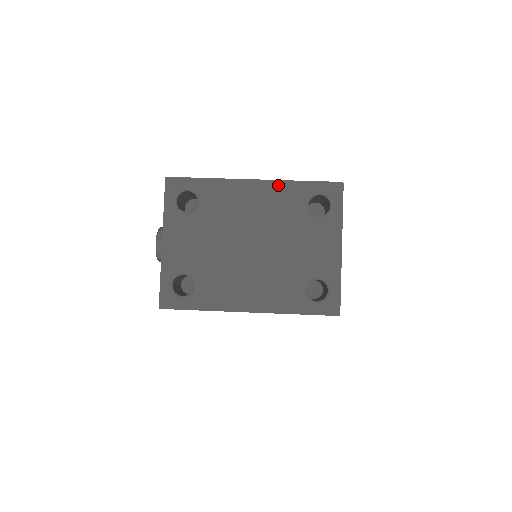
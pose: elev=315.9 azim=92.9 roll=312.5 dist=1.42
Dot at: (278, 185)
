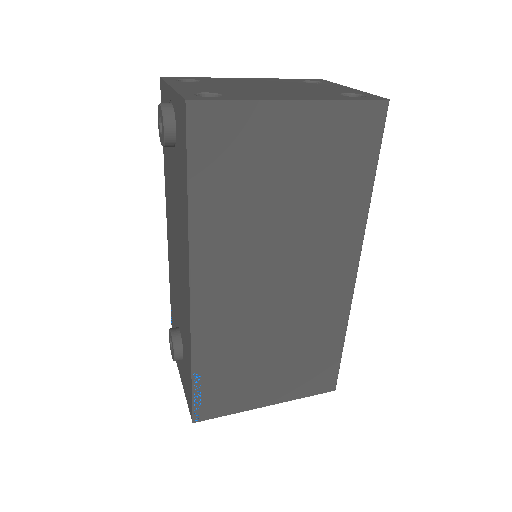
Dot at: (269, 79)
